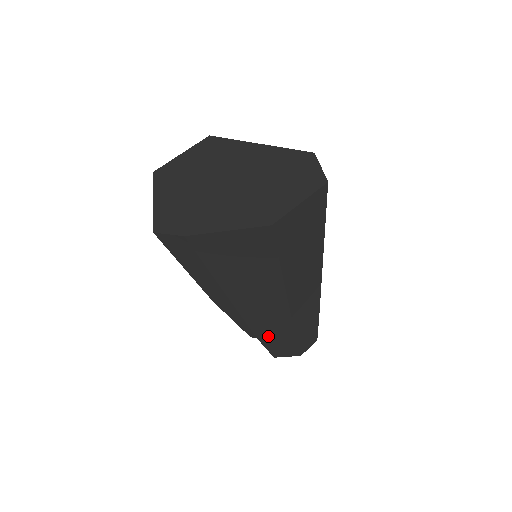
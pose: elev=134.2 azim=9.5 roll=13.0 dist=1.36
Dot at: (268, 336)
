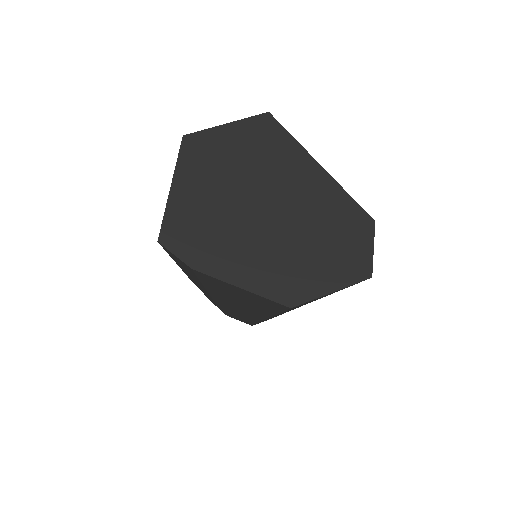
Dot at: occluded
